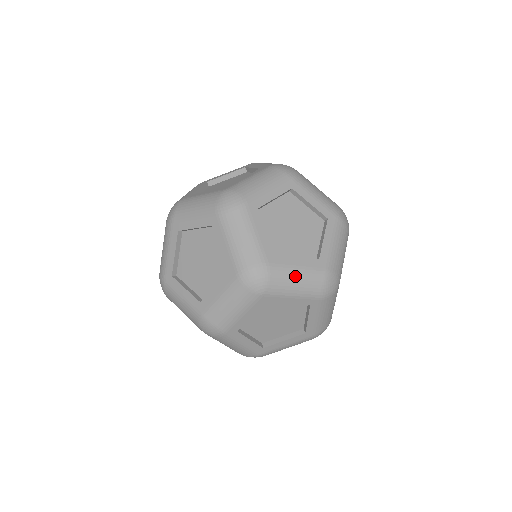
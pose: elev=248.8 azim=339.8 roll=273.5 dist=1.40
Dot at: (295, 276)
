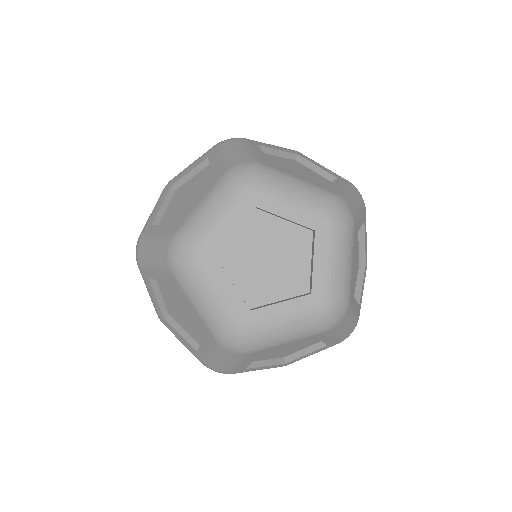
Dot at: (283, 326)
